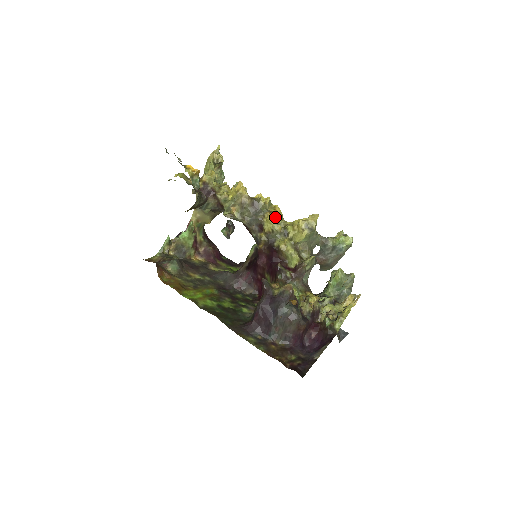
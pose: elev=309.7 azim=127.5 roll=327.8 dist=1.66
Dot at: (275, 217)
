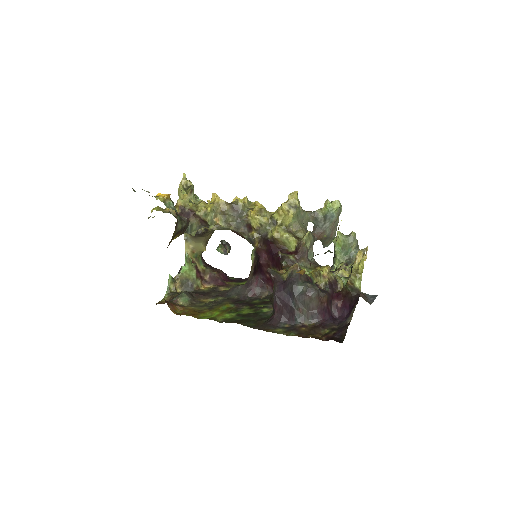
Dot at: (258, 212)
